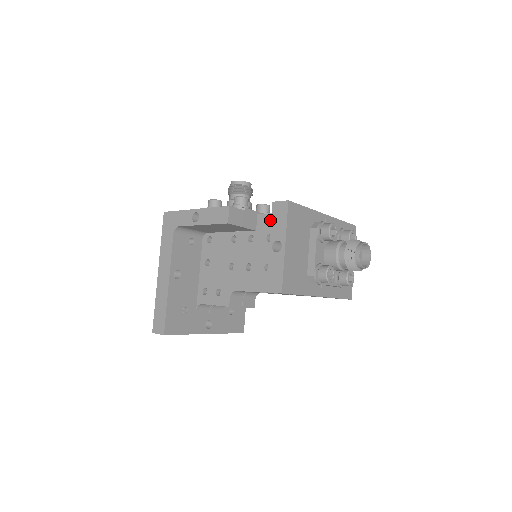
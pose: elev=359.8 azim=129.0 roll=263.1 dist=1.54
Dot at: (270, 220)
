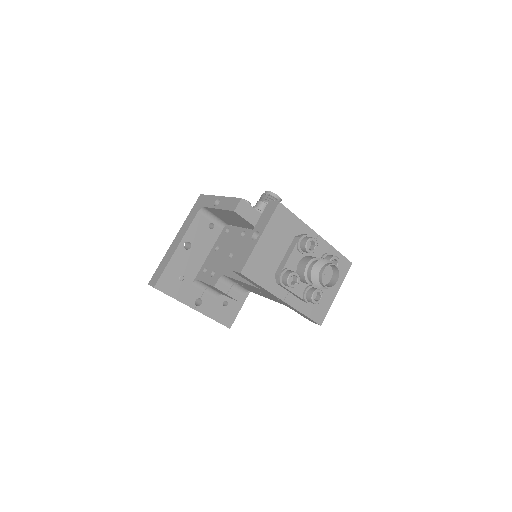
Dot at: occluded
